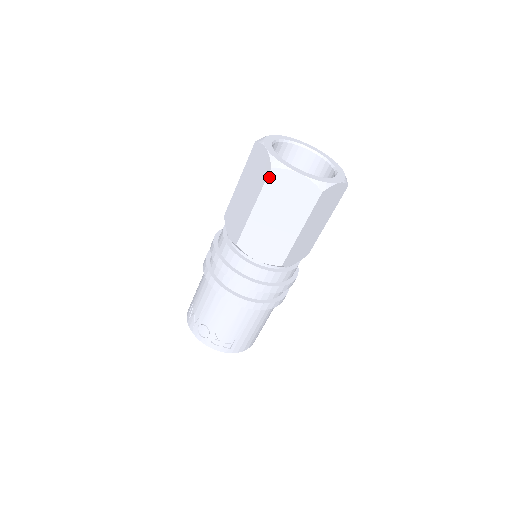
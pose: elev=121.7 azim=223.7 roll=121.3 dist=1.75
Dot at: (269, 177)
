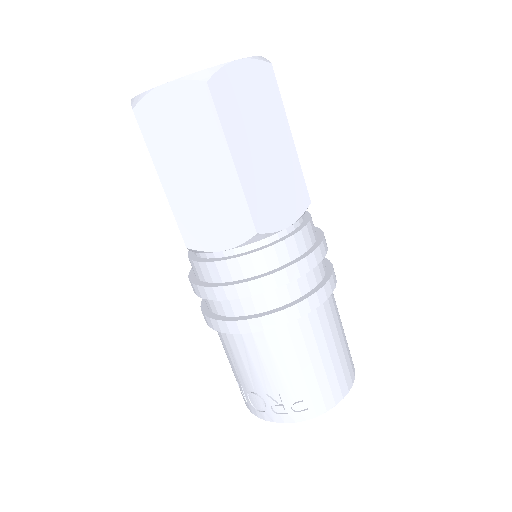
Dot at: (140, 124)
